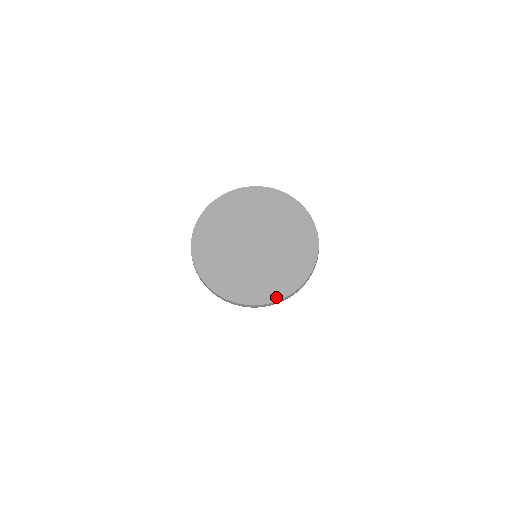
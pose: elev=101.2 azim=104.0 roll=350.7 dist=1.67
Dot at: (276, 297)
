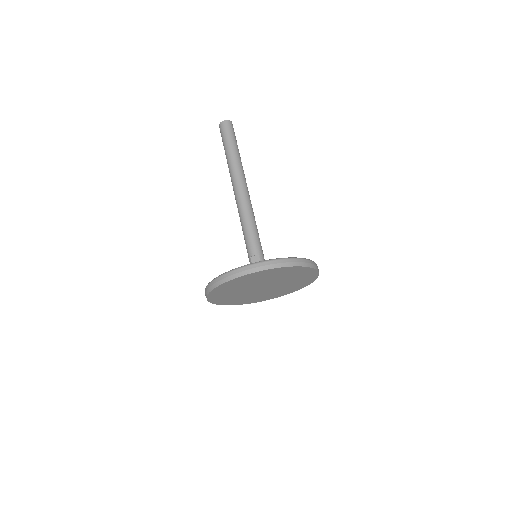
Dot at: occluded
